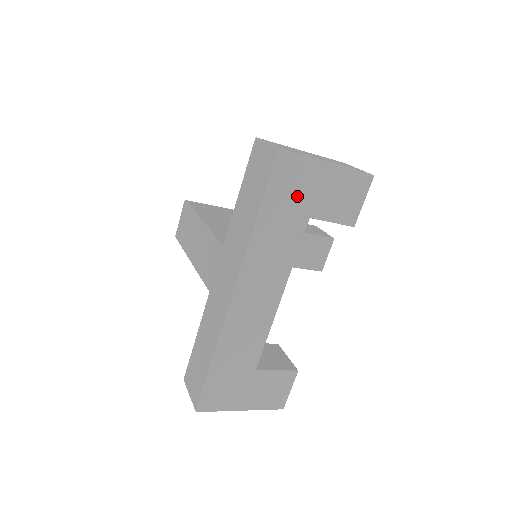
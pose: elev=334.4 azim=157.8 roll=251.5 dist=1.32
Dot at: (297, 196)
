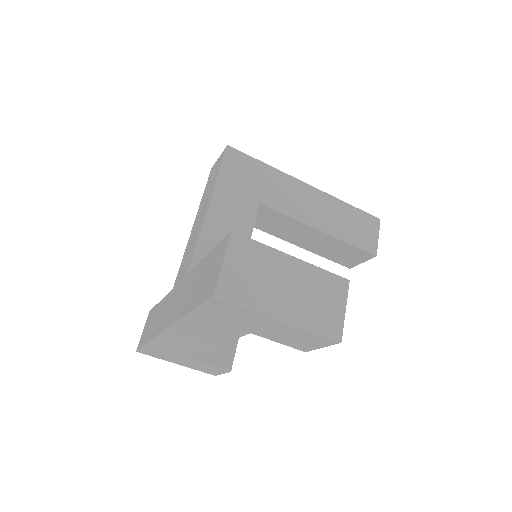
Dot at: (236, 321)
